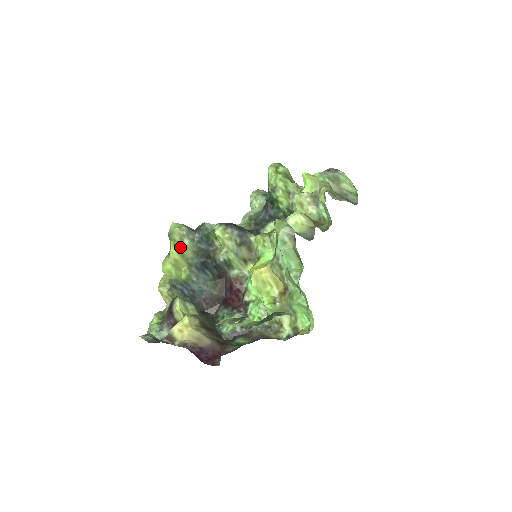
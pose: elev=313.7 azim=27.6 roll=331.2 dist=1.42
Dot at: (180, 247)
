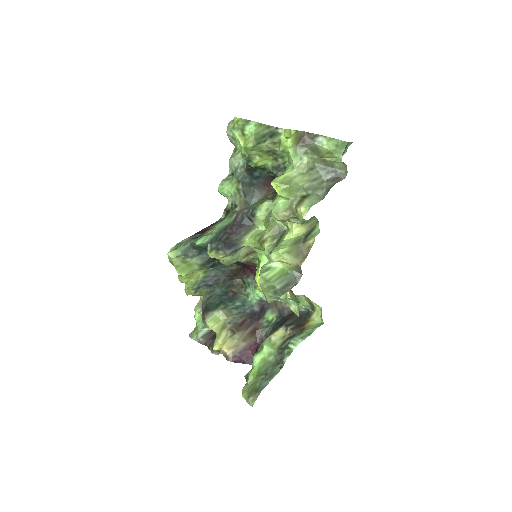
Dot at: (186, 267)
